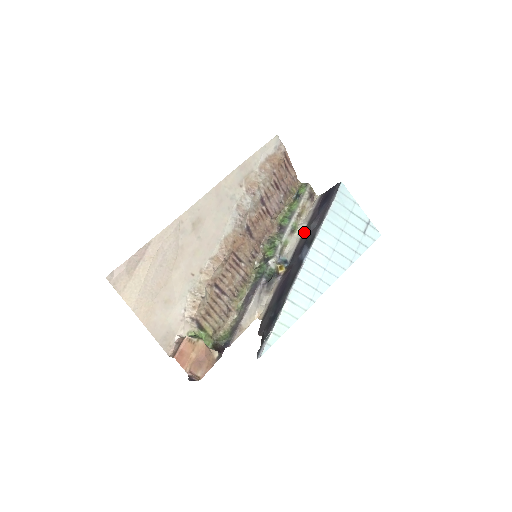
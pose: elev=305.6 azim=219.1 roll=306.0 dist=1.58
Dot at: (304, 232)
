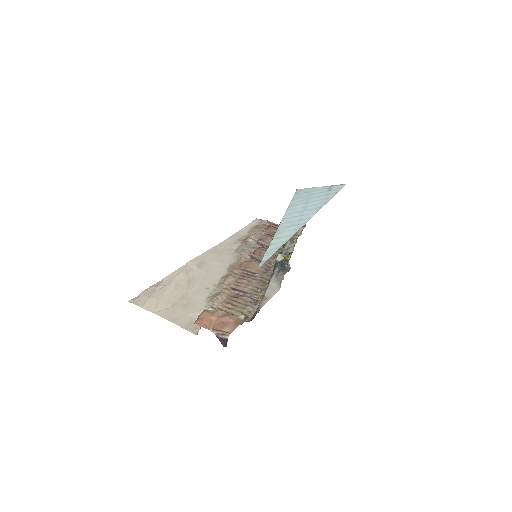
Dot at: occluded
